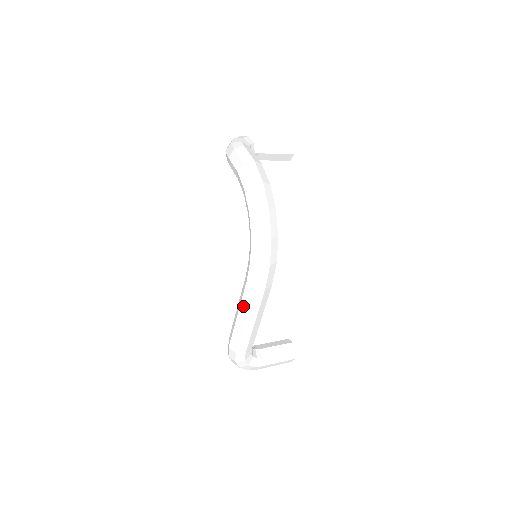
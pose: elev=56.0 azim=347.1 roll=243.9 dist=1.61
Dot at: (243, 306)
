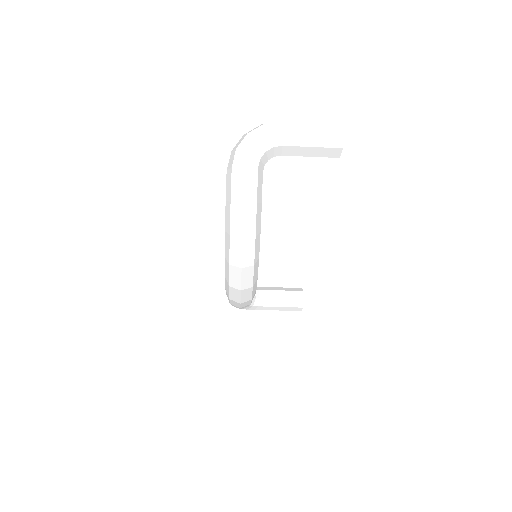
Dot at: occluded
